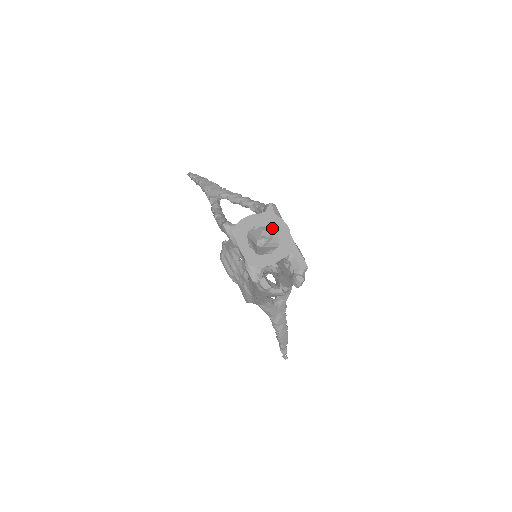
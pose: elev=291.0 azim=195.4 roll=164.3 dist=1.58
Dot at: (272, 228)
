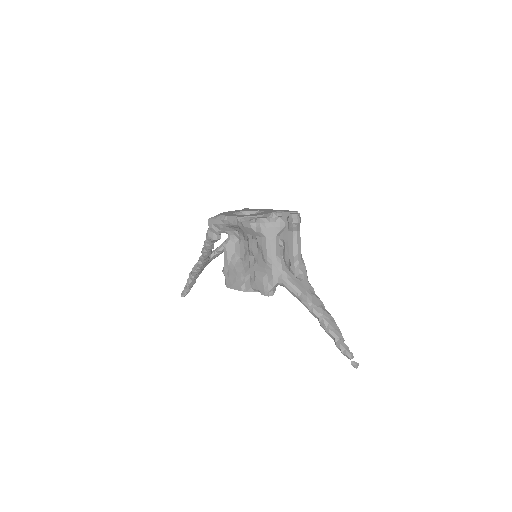
Dot at: (253, 210)
